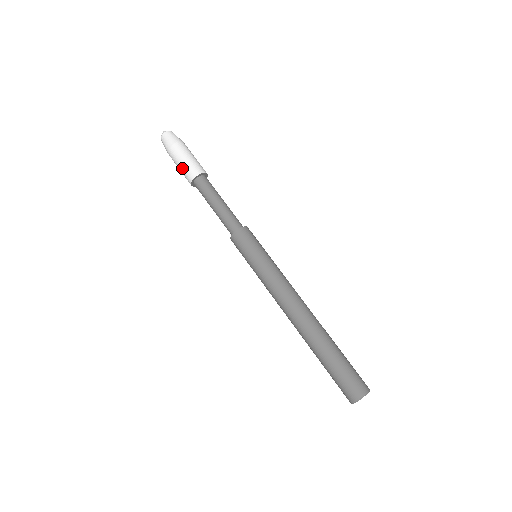
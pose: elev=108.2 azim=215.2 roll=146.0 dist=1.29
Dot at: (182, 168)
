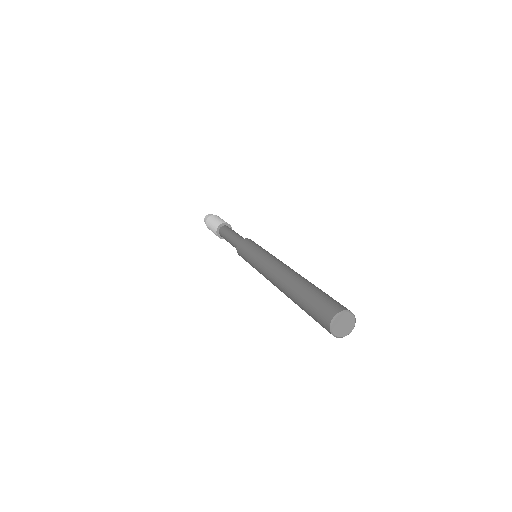
Dot at: (212, 226)
